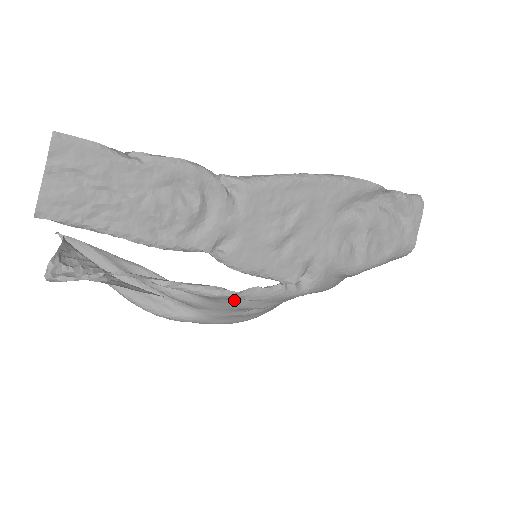
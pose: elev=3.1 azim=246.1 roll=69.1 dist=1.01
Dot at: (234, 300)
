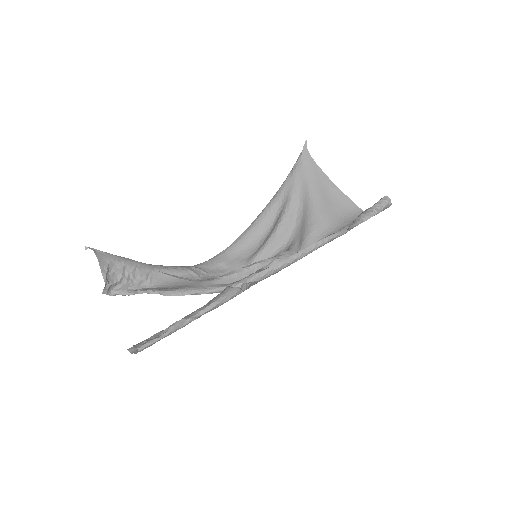
Dot at: occluded
